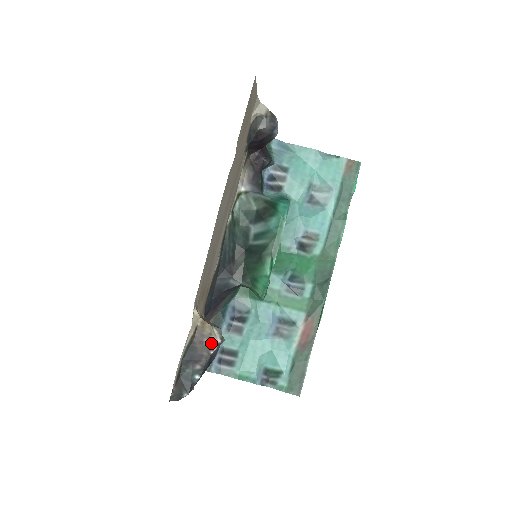
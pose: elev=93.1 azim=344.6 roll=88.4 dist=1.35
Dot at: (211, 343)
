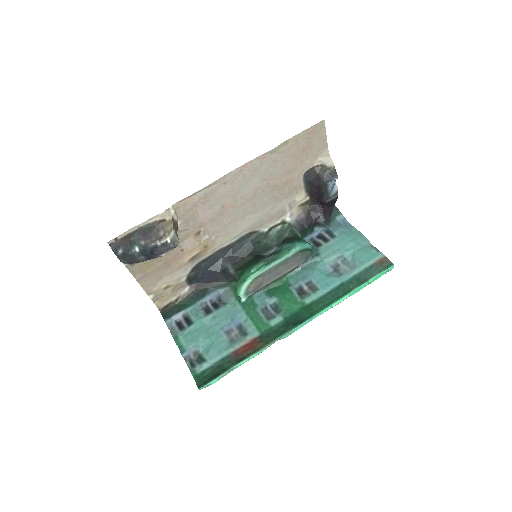
Dot at: (163, 236)
